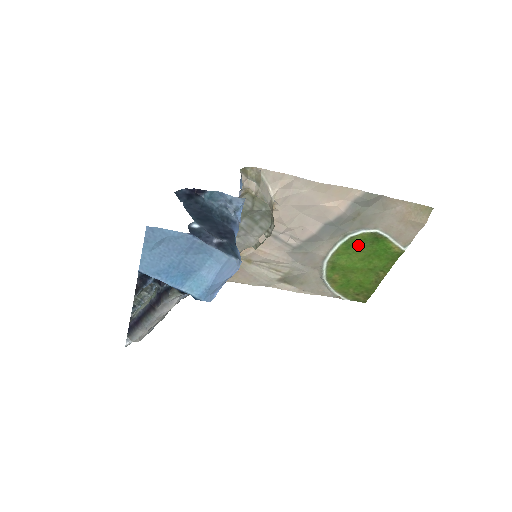
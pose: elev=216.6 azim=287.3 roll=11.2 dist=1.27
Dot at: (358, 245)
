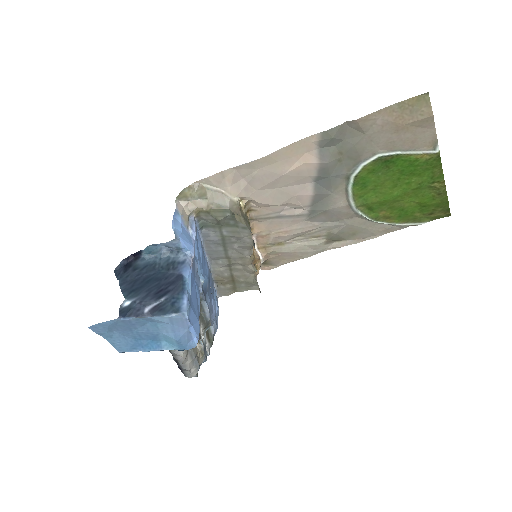
Dot at: (373, 178)
